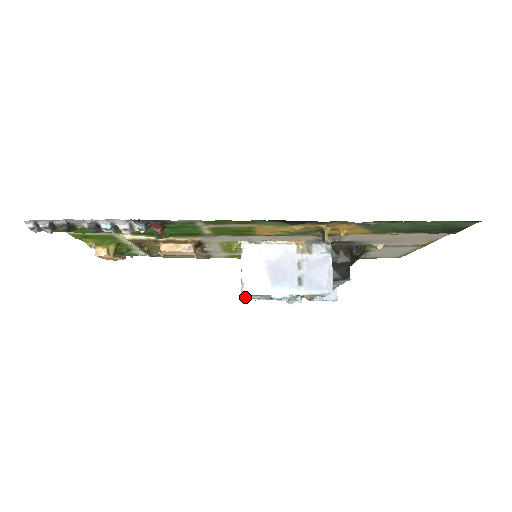
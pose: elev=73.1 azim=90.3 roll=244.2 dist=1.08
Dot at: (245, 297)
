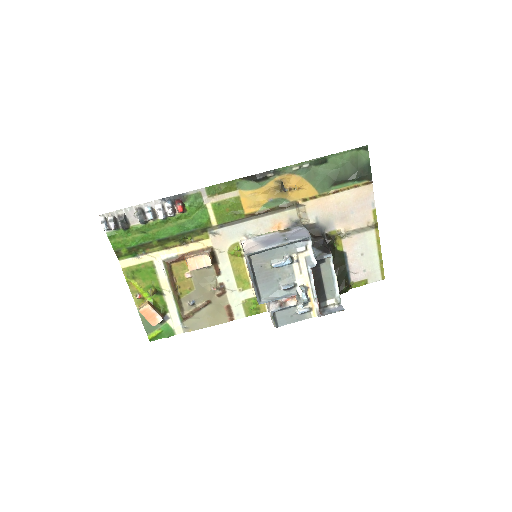
Dot at: (257, 295)
